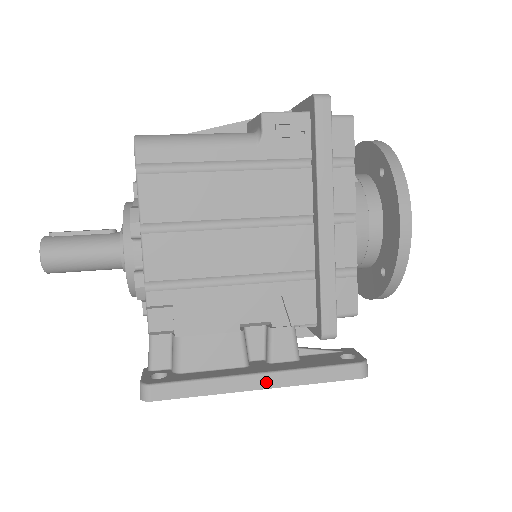
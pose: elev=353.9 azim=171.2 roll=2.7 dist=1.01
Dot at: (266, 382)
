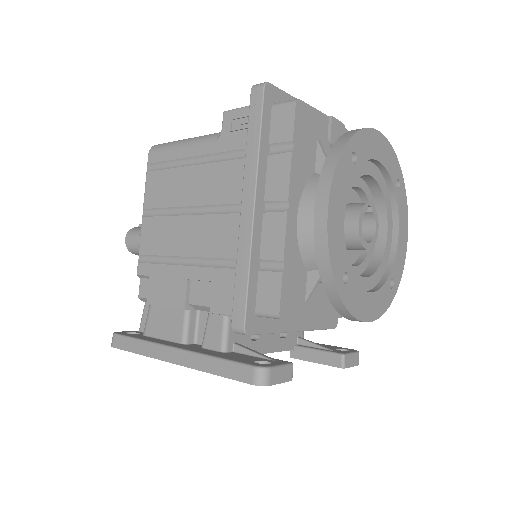
Dot at: (177, 358)
